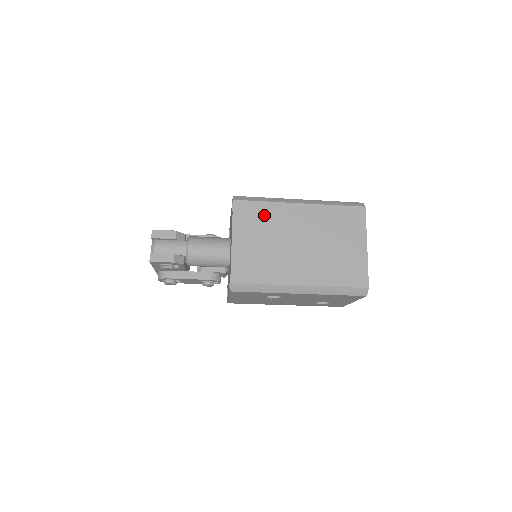
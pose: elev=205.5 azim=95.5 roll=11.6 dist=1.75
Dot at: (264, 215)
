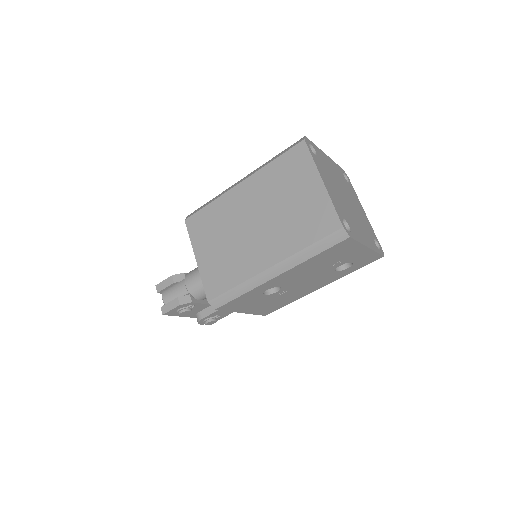
Dot at: (213, 217)
